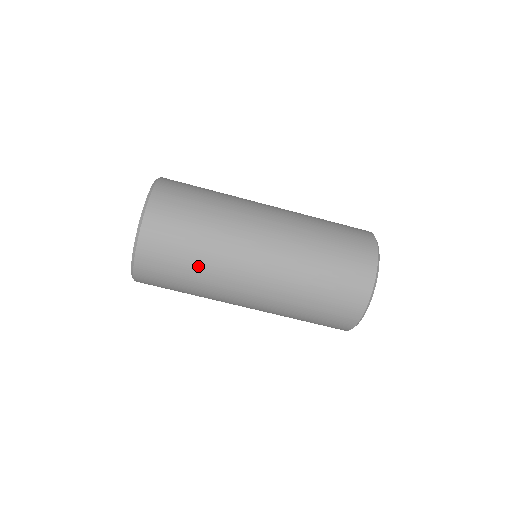
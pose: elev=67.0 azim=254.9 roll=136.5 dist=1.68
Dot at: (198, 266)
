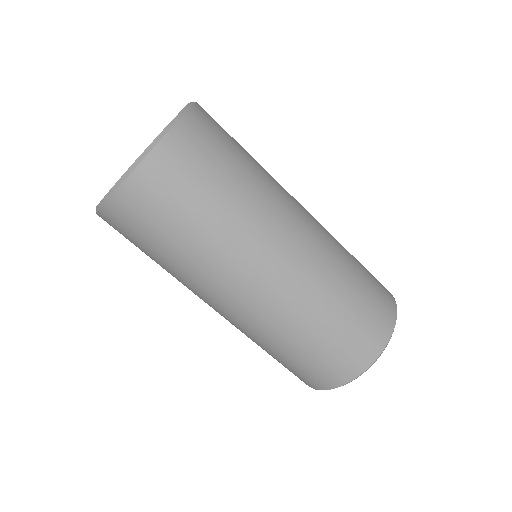
Dot at: (205, 229)
